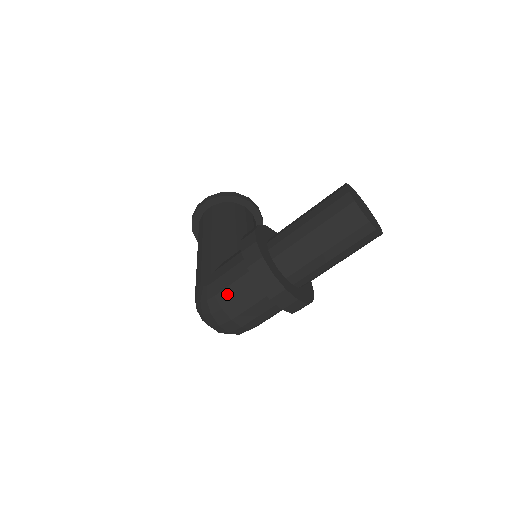
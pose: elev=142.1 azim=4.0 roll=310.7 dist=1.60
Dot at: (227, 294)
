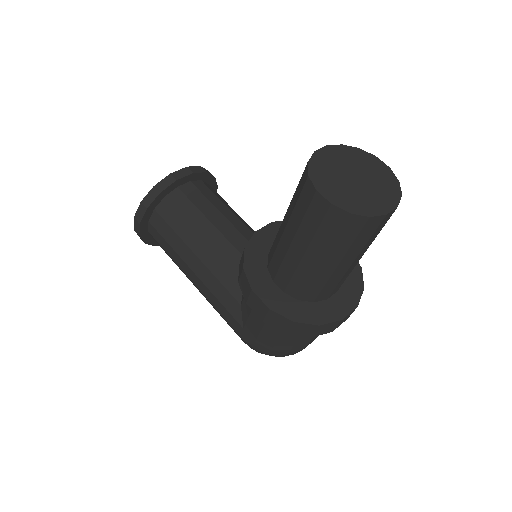
Dot at: (282, 345)
